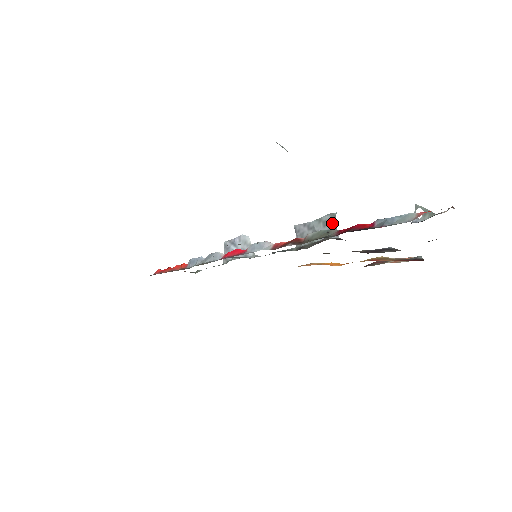
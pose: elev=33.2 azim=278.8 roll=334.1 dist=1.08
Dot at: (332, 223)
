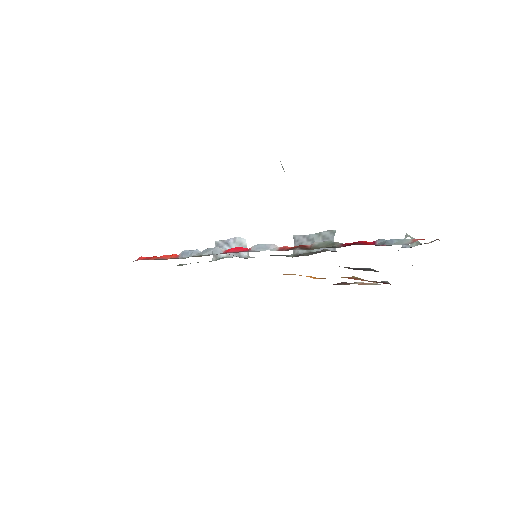
Dot at: (331, 238)
